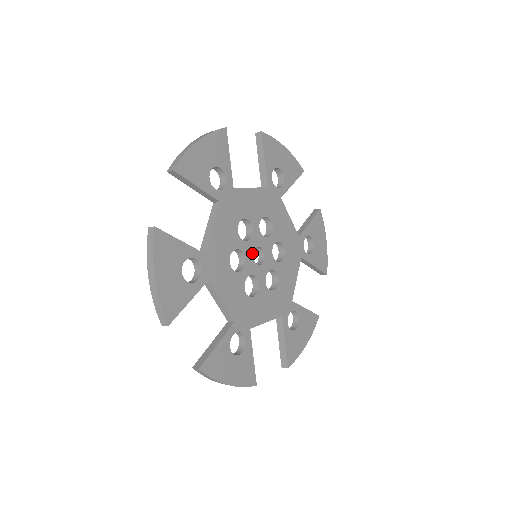
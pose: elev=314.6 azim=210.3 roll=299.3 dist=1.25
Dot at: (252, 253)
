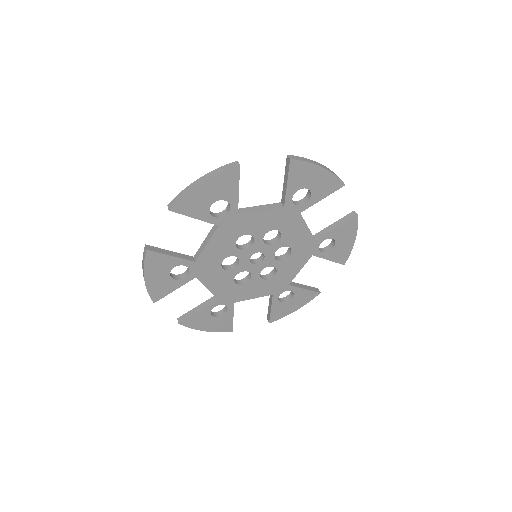
Dot at: (249, 257)
